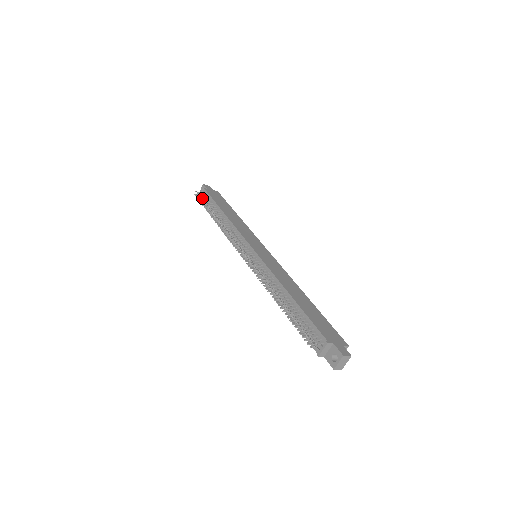
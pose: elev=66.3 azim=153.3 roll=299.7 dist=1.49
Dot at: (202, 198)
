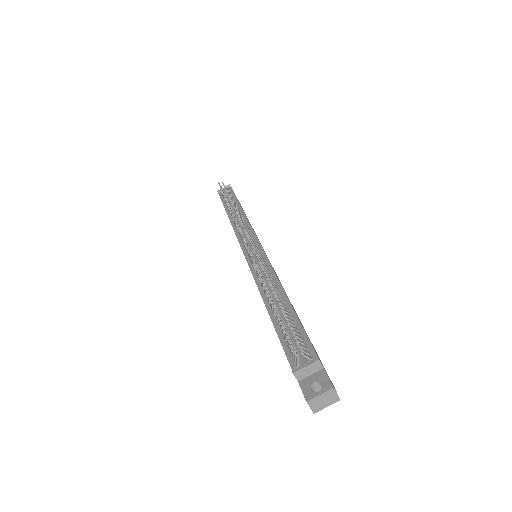
Dot at: occluded
